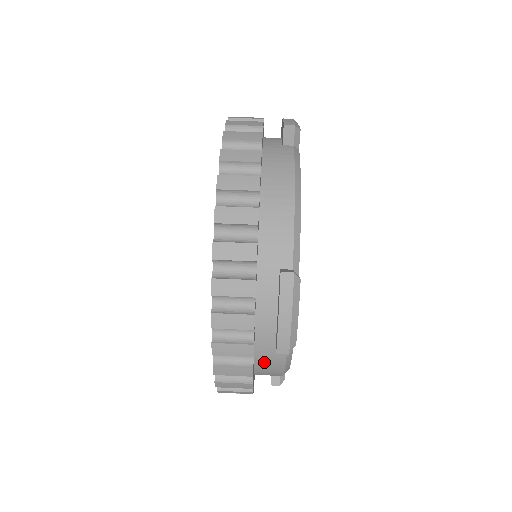
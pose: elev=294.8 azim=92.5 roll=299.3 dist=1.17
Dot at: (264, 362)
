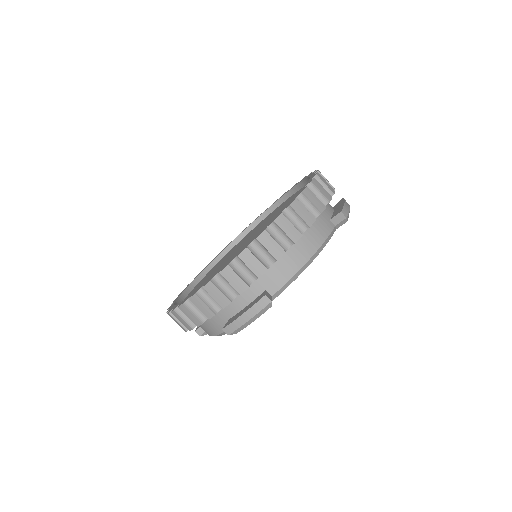
Dot at: (209, 323)
